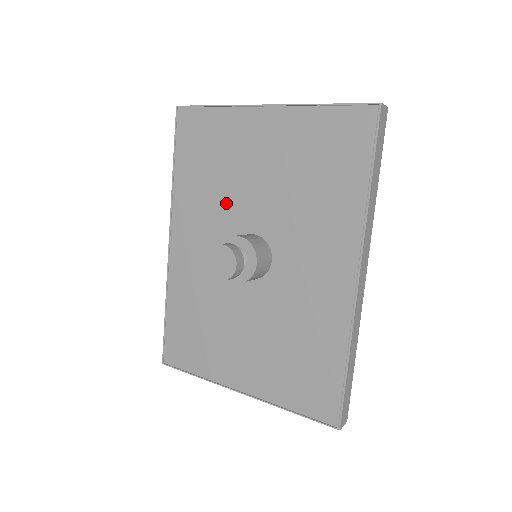
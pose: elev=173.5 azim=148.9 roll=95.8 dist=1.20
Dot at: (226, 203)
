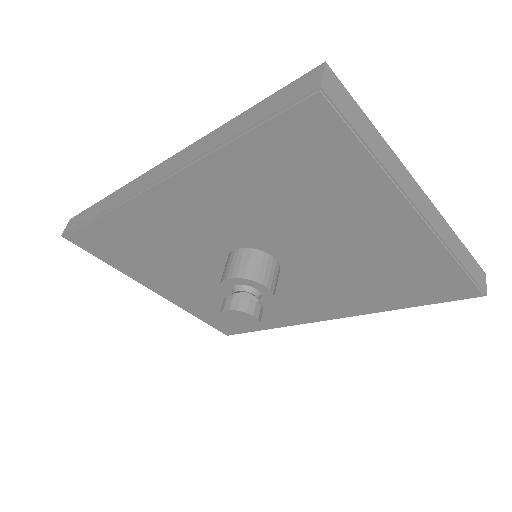
Dot at: (270, 223)
